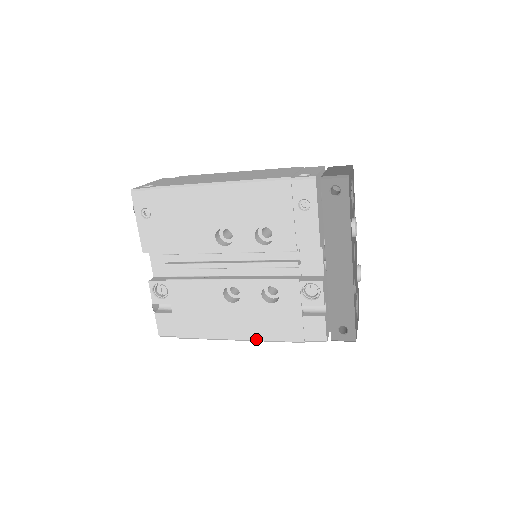
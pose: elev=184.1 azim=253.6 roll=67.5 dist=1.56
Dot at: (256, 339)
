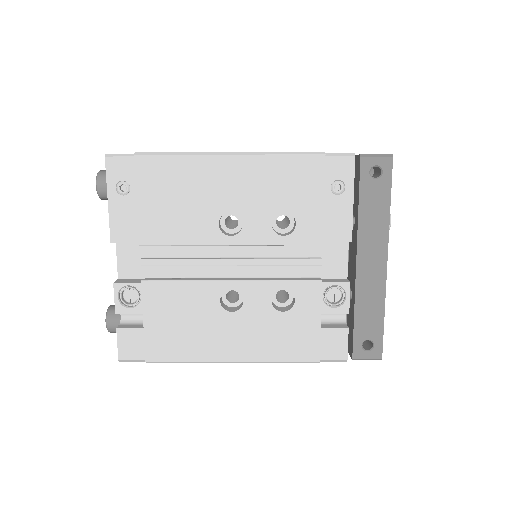
Dot at: (257, 360)
